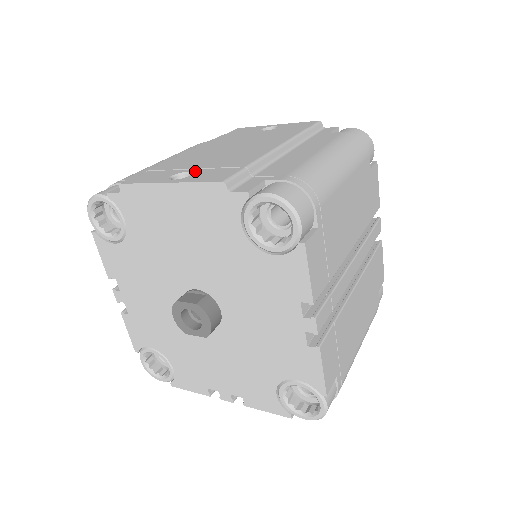
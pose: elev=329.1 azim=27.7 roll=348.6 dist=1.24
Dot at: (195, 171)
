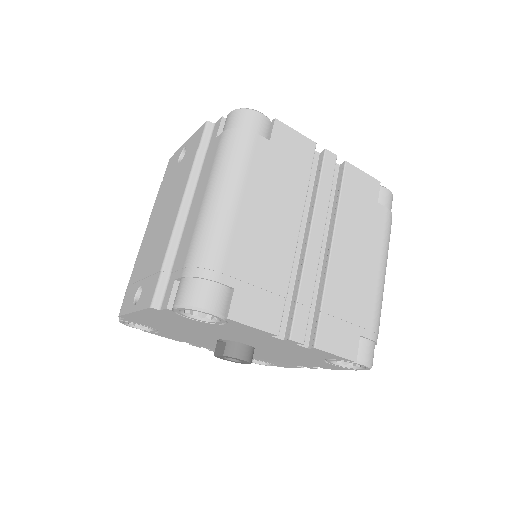
Dot at: (143, 284)
